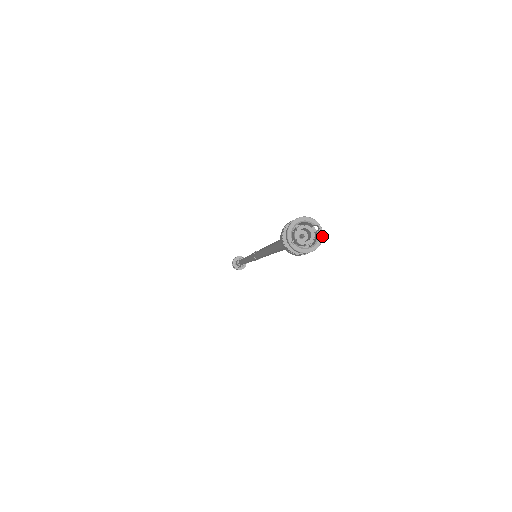
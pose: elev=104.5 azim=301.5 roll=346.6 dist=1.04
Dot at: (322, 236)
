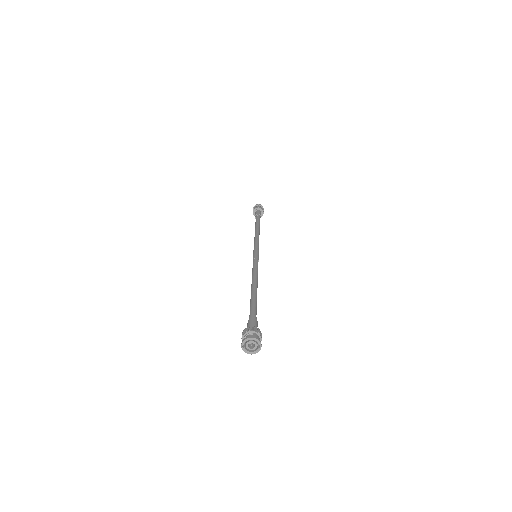
Dot at: occluded
